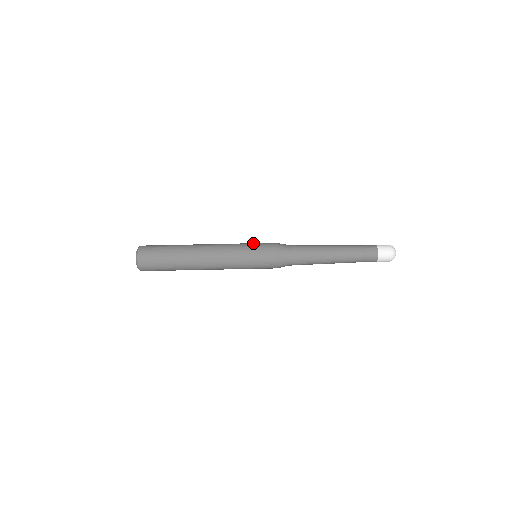
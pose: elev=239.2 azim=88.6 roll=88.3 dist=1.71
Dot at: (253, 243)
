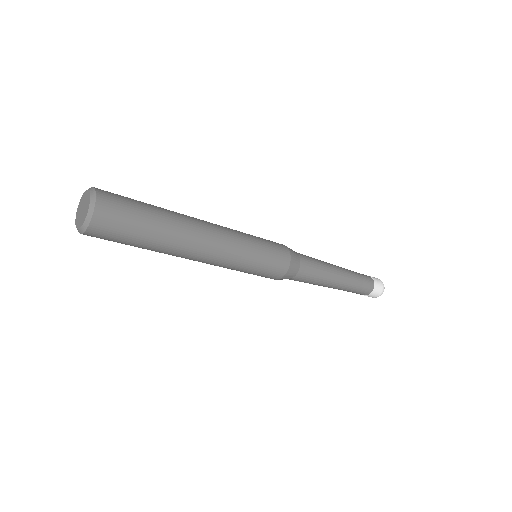
Dot at: occluded
